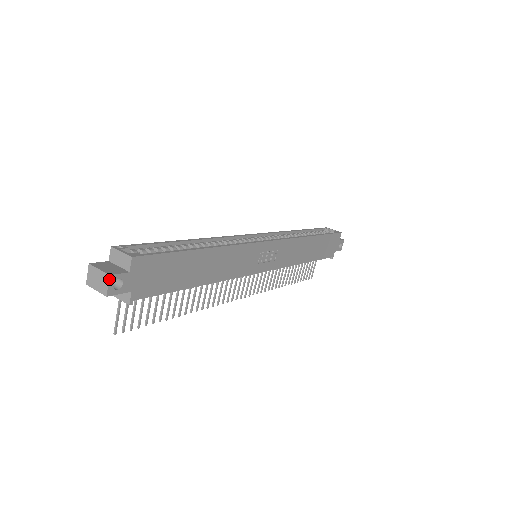
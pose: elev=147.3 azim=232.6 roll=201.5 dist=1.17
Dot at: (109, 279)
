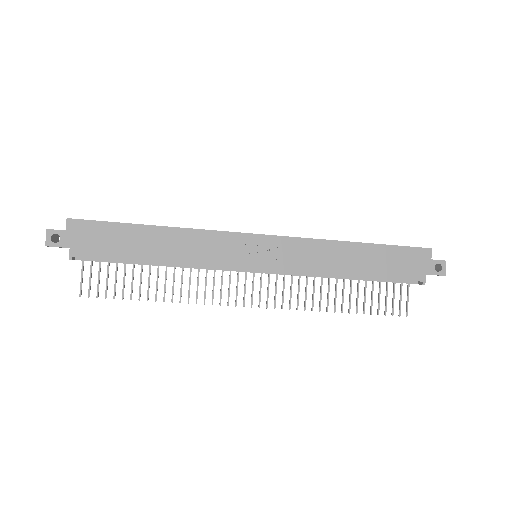
Dot at: (47, 232)
